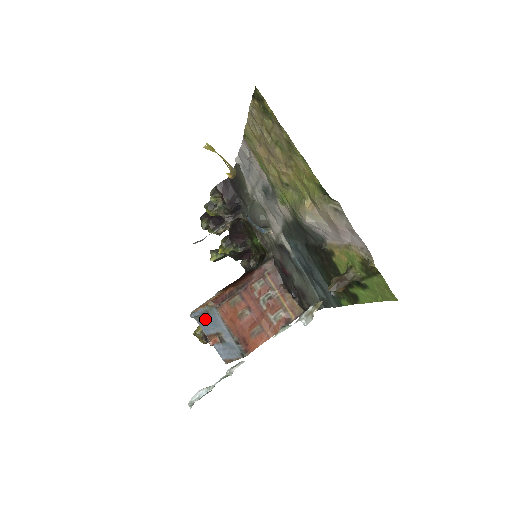
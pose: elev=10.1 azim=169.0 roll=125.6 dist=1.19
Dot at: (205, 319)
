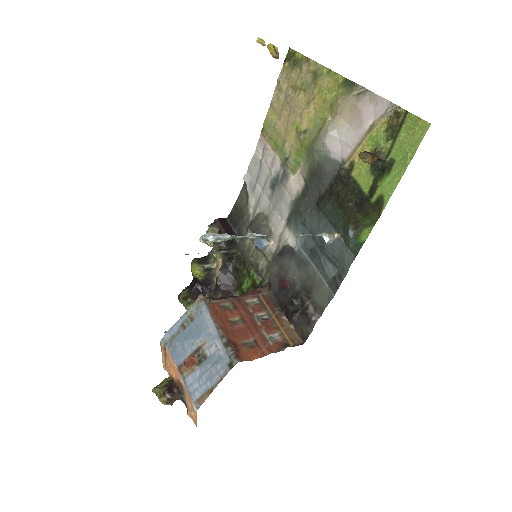
Dot at: (183, 334)
